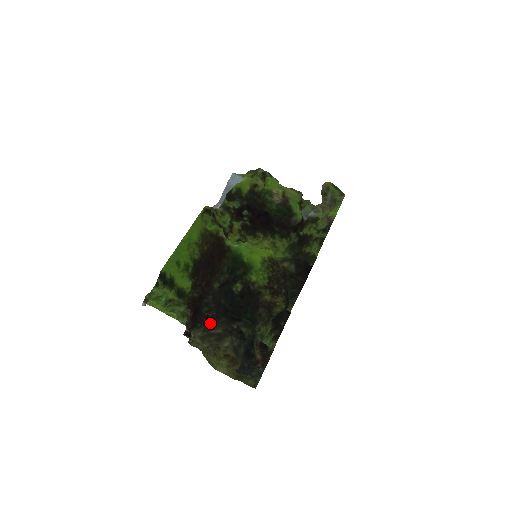
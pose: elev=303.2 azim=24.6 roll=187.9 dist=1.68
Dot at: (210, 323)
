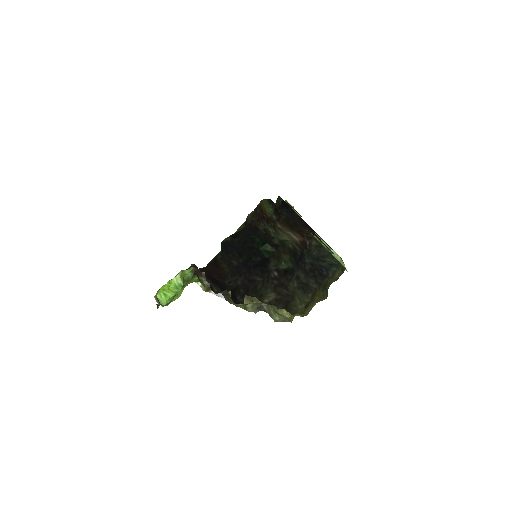
Dot at: (253, 295)
